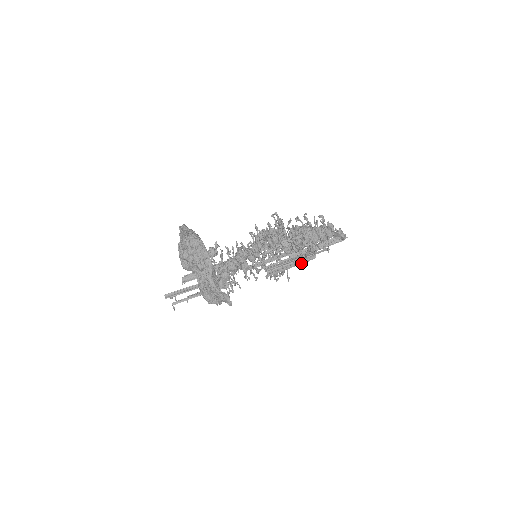
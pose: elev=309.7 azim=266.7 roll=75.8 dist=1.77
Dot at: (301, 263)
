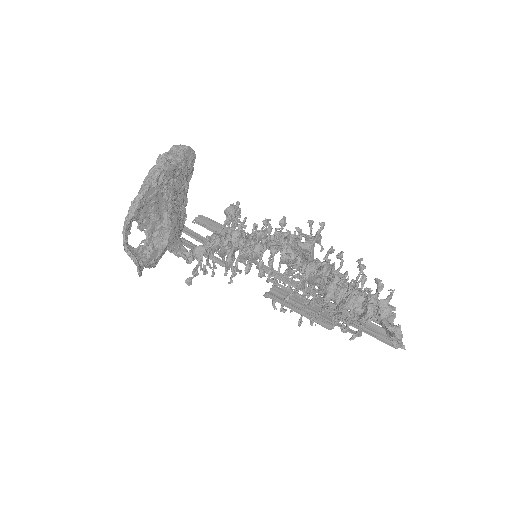
Dot at: occluded
